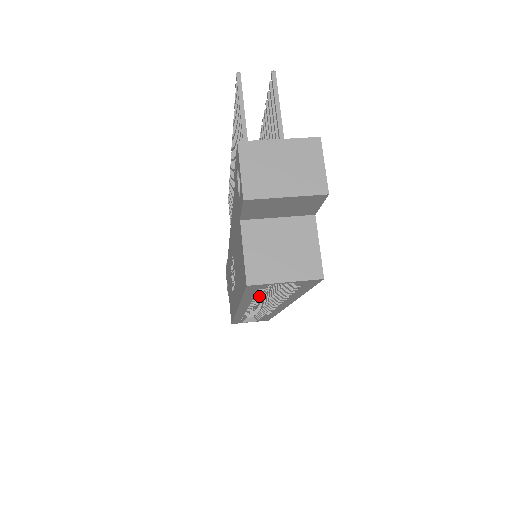
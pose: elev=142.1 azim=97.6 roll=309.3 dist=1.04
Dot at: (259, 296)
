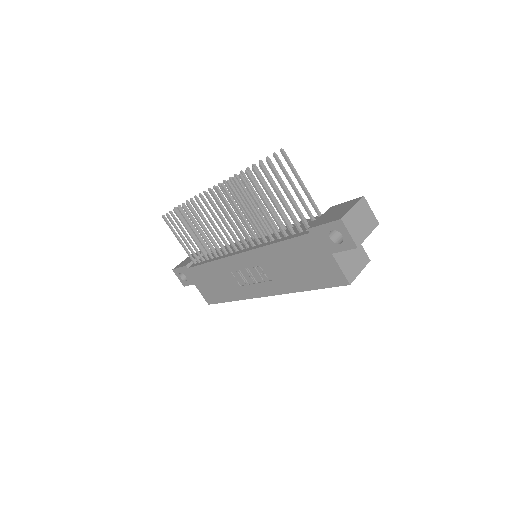
Dot at: occluded
